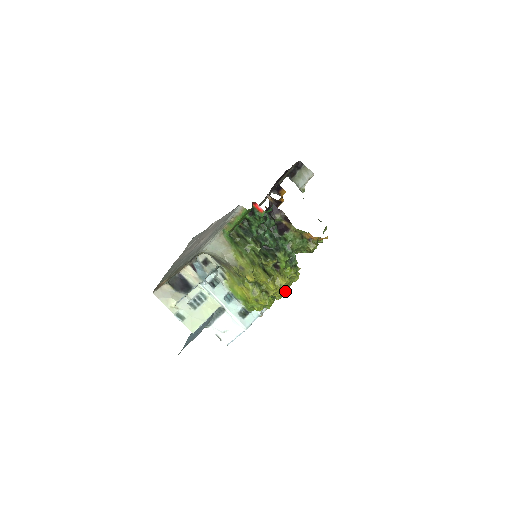
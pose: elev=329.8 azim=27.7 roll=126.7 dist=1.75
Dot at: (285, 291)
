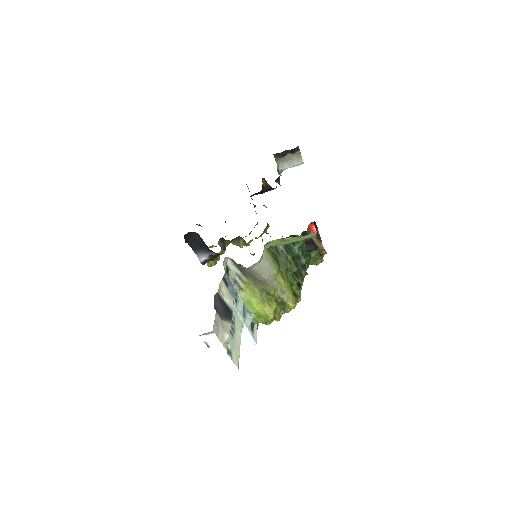
Dot at: occluded
